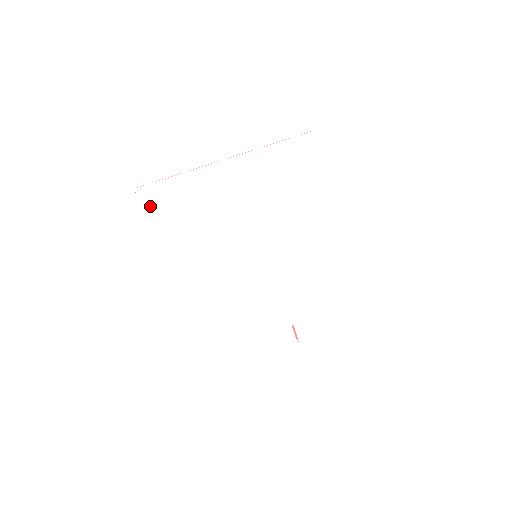
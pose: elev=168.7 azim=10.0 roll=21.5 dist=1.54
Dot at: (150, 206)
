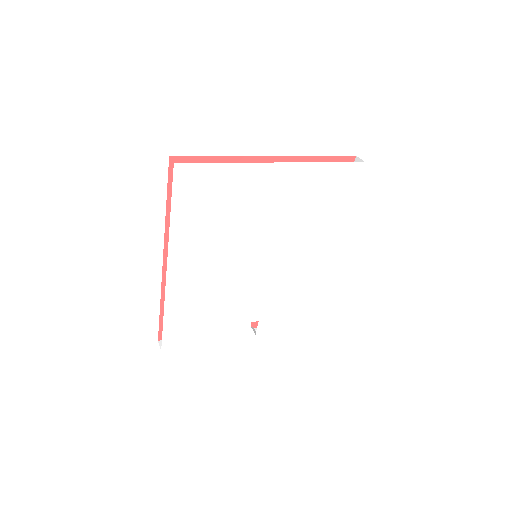
Dot at: (182, 186)
